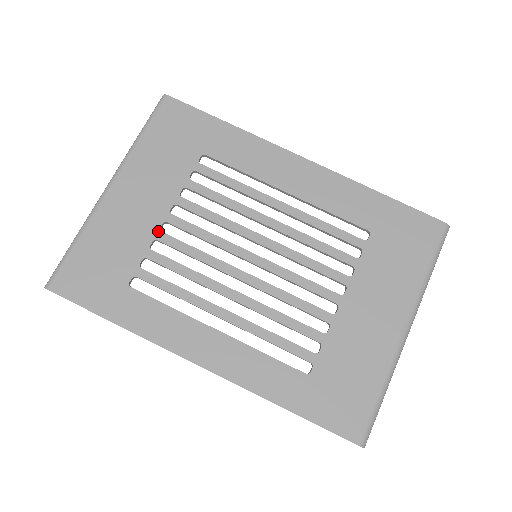
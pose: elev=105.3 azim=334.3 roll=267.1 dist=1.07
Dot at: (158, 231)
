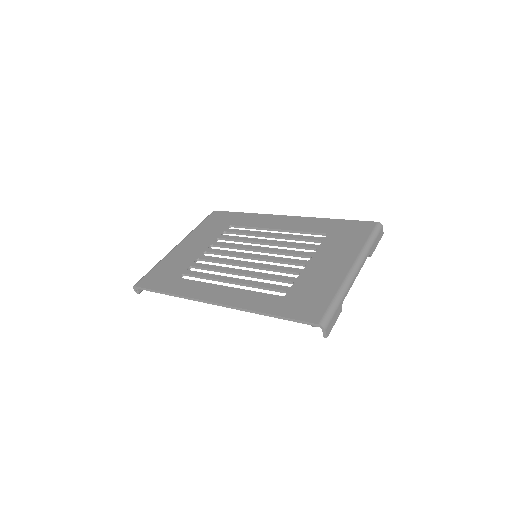
Dot at: (200, 255)
